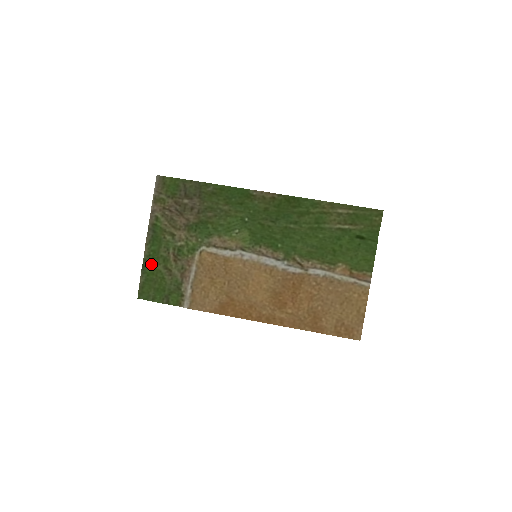
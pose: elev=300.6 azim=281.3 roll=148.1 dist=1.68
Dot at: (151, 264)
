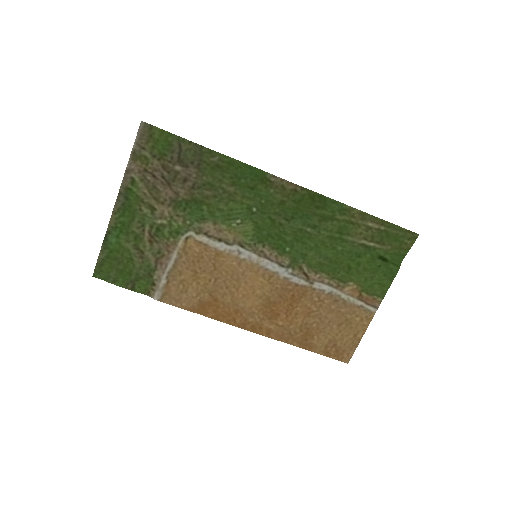
Dot at: (117, 239)
